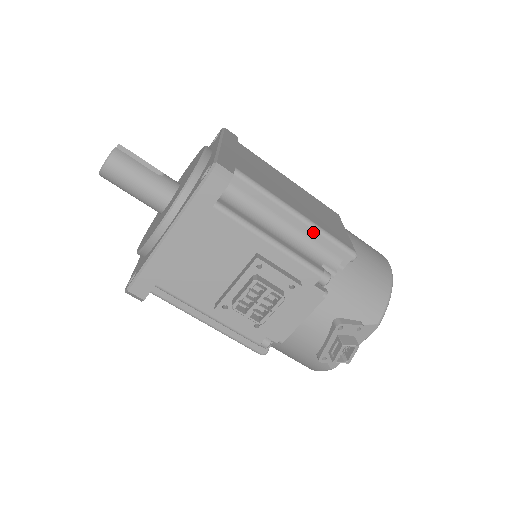
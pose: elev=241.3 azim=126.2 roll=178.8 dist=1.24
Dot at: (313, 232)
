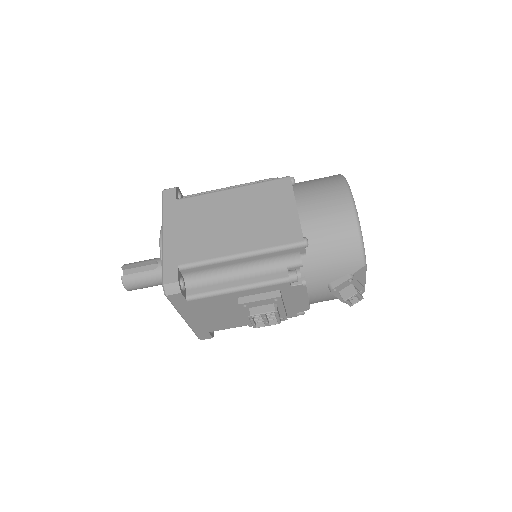
Dot at: (262, 256)
